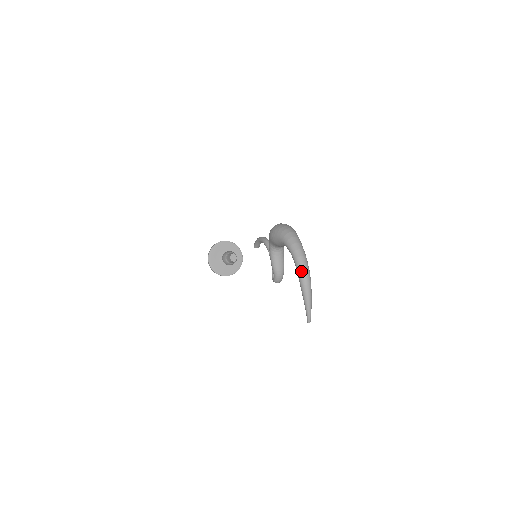
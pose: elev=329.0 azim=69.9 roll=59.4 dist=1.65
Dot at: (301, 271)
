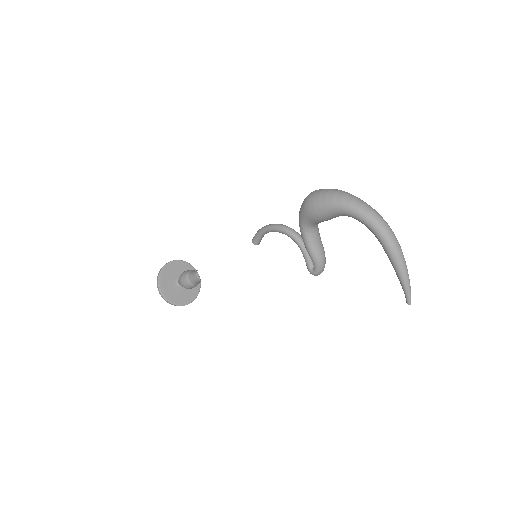
Dot at: (388, 238)
